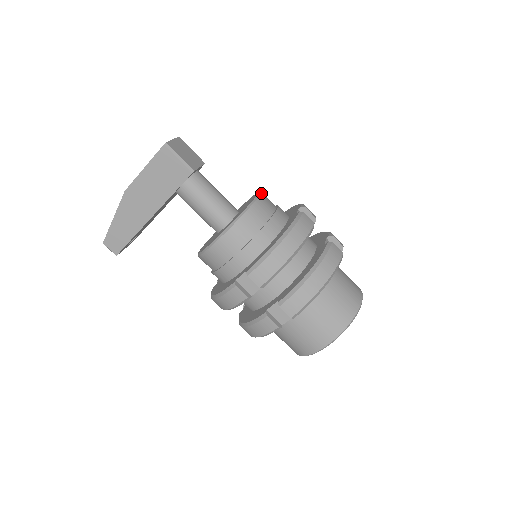
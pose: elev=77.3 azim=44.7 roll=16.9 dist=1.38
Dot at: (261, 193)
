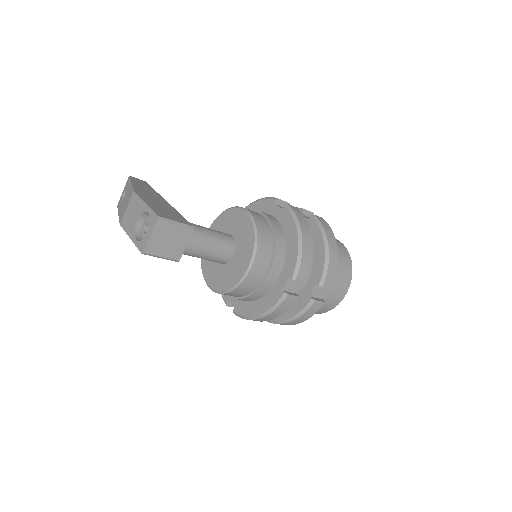
Dot at: (252, 265)
